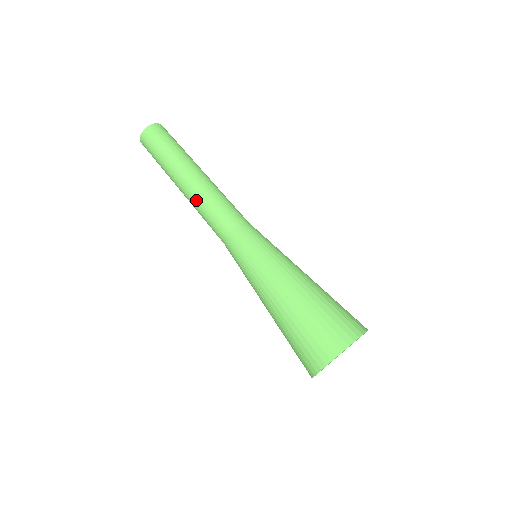
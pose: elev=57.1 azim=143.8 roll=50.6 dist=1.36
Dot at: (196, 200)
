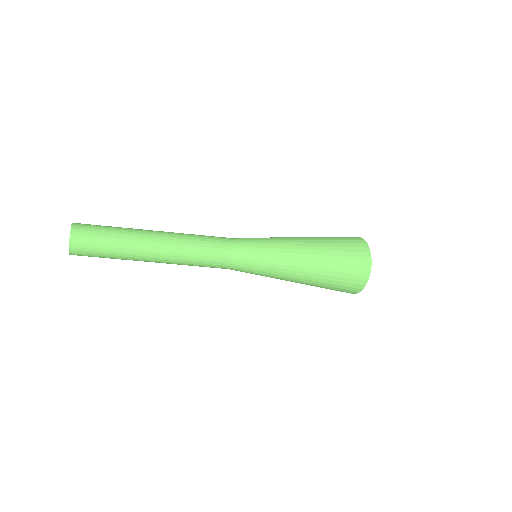
Dot at: (183, 250)
